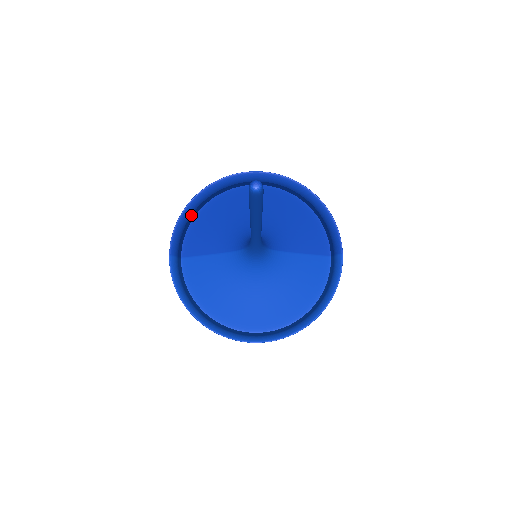
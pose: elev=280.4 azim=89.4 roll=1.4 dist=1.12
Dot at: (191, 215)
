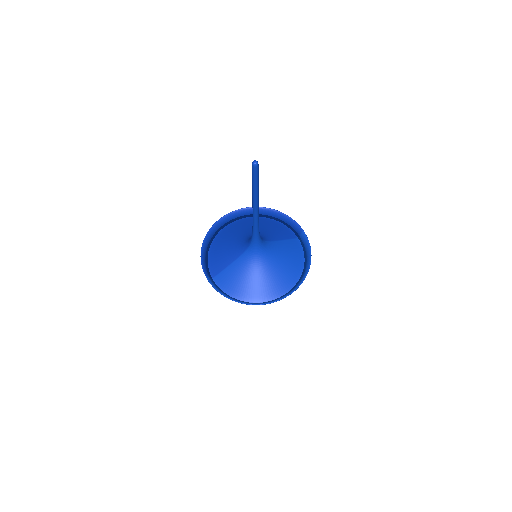
Dot at: (206, 253)
